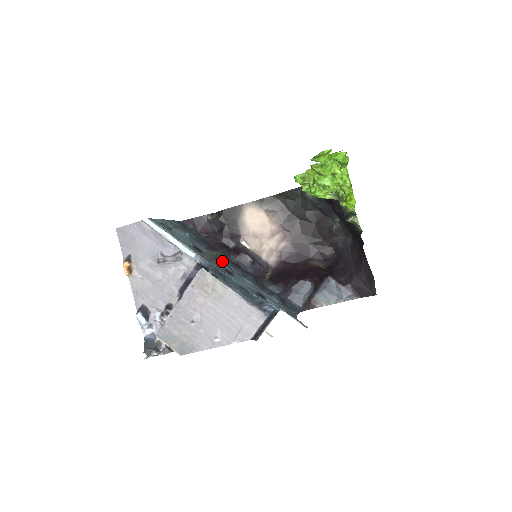
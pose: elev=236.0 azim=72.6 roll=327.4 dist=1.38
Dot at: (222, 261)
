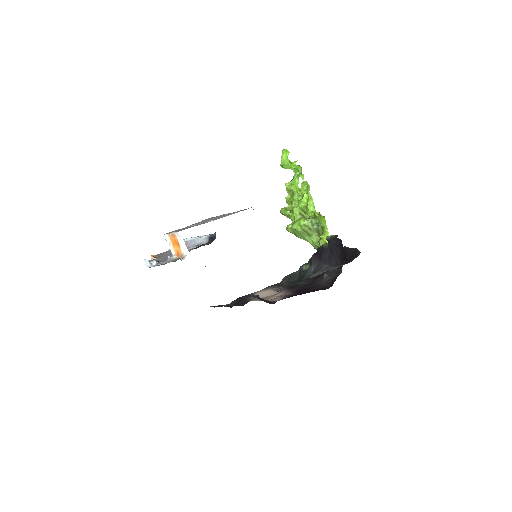
Dot at: occluded
